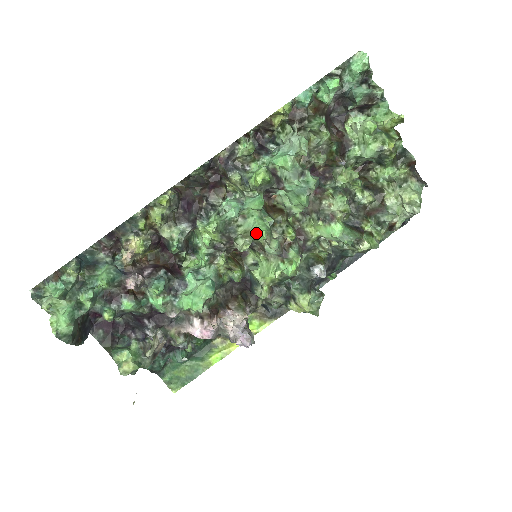
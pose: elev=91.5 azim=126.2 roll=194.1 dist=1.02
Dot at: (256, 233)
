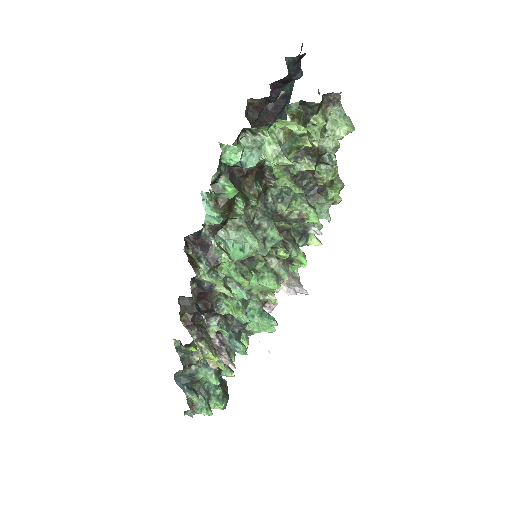
Dot at: (271, 289)
